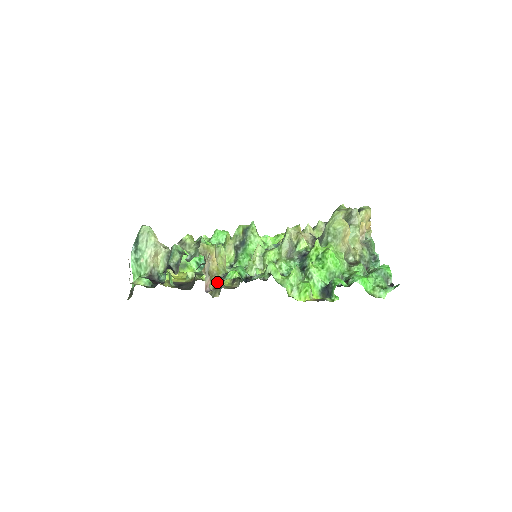
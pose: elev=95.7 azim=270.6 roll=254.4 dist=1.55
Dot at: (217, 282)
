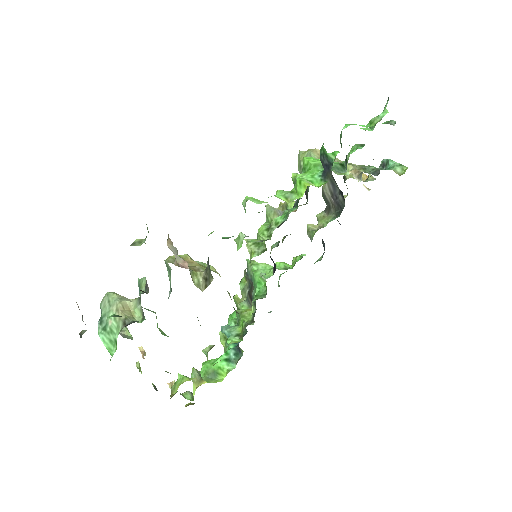
Dot at: (205, 272)
